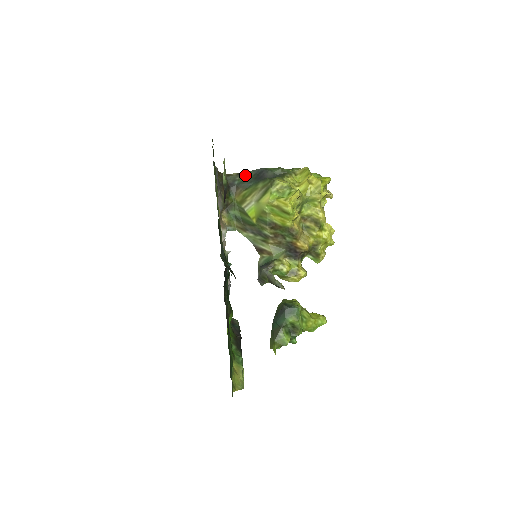
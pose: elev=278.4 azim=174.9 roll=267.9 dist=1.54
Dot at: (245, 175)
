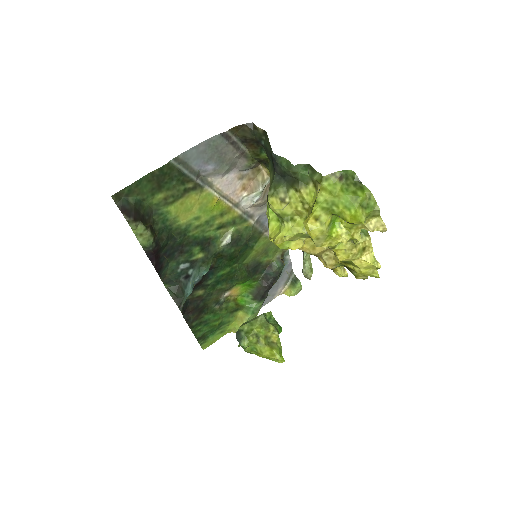
Dot at: (267, 142)
